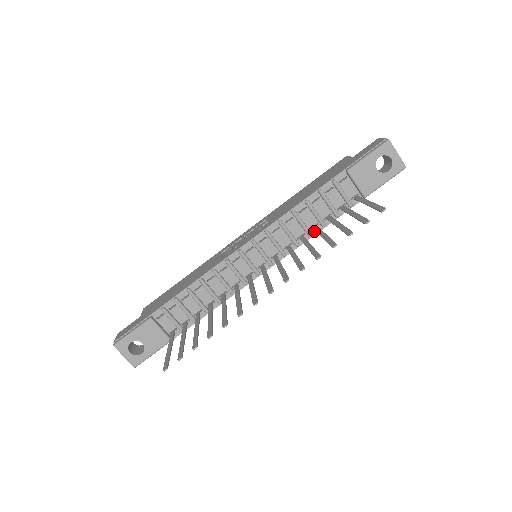
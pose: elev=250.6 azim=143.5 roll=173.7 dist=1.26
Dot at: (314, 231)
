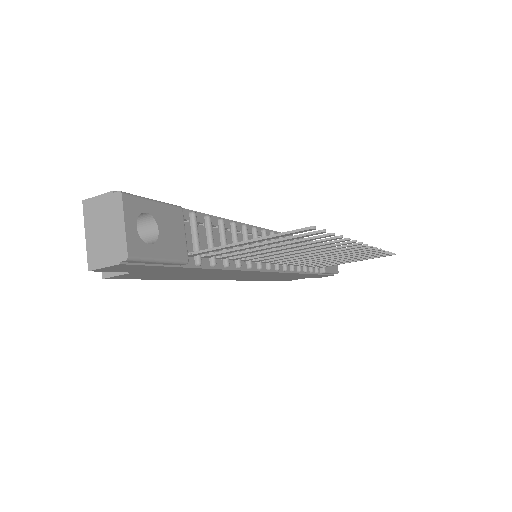
Dot at: (300, 269)
